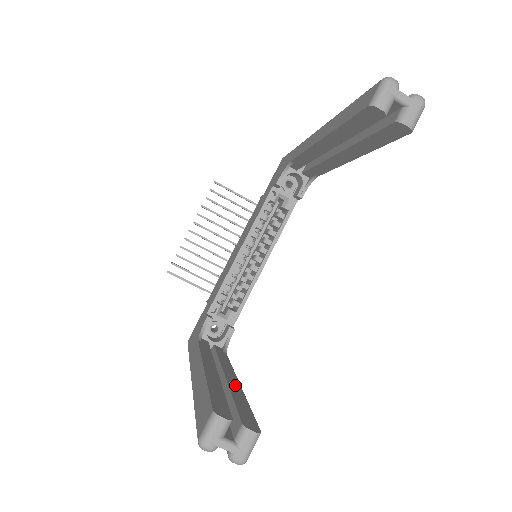
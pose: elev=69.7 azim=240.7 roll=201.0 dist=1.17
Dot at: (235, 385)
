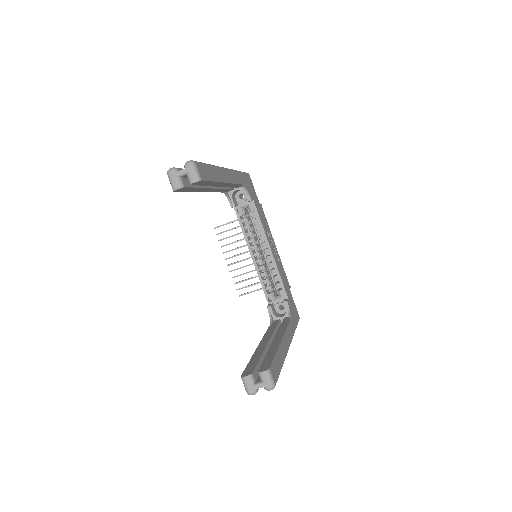
Dot at: (275, 344)
